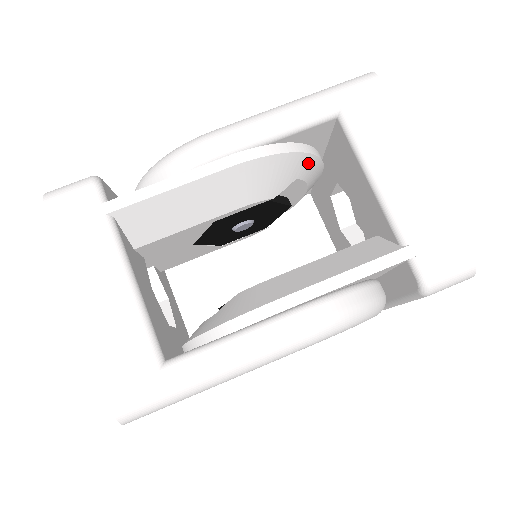
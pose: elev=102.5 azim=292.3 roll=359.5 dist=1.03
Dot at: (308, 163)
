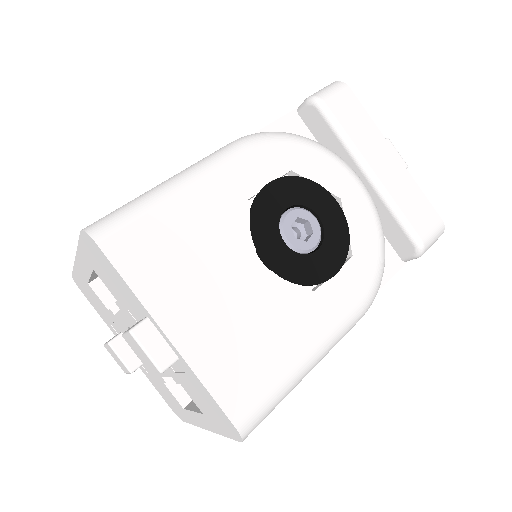
Dot at: occluded
